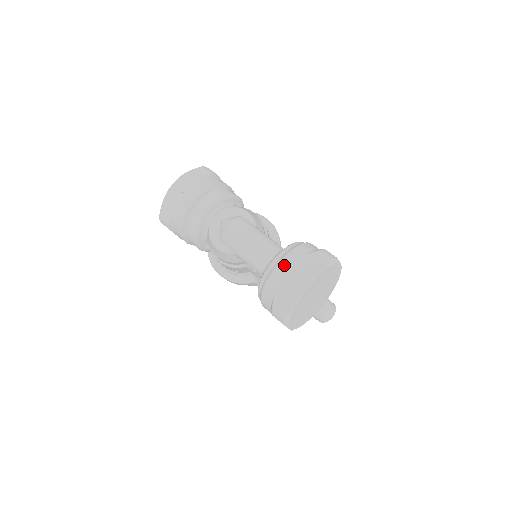
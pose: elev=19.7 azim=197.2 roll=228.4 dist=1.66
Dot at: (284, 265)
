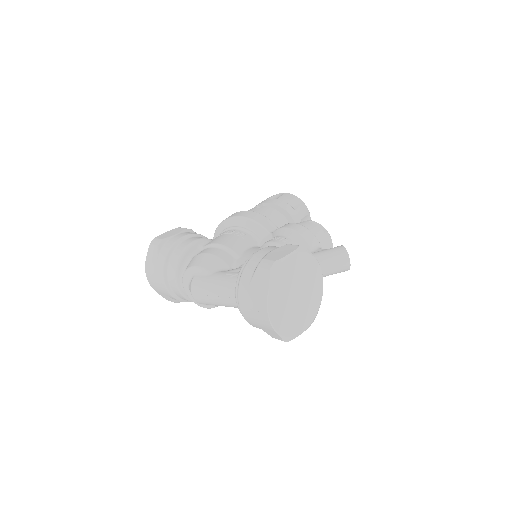
Dot at: (243, 306)
